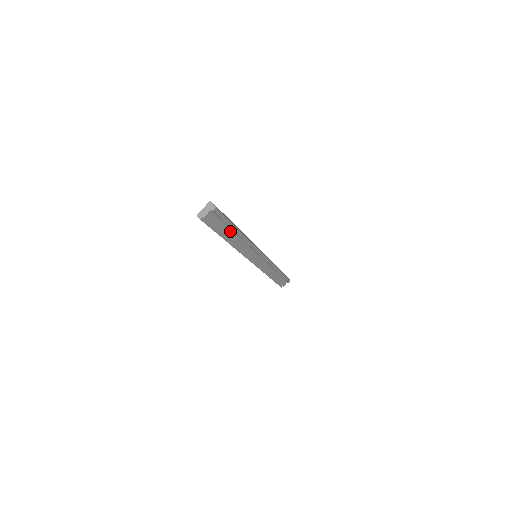
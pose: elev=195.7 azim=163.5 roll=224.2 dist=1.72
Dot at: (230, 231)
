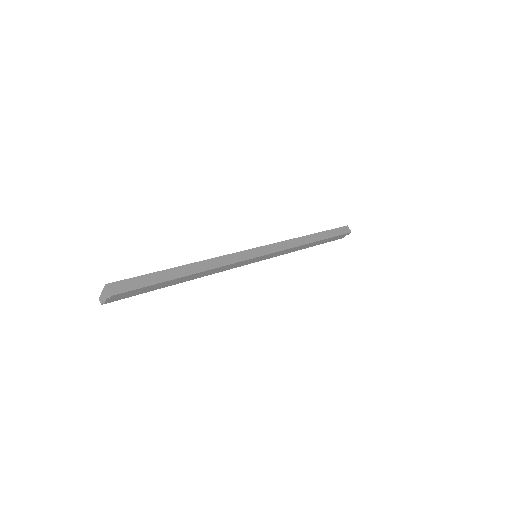
Dot at: occluded
